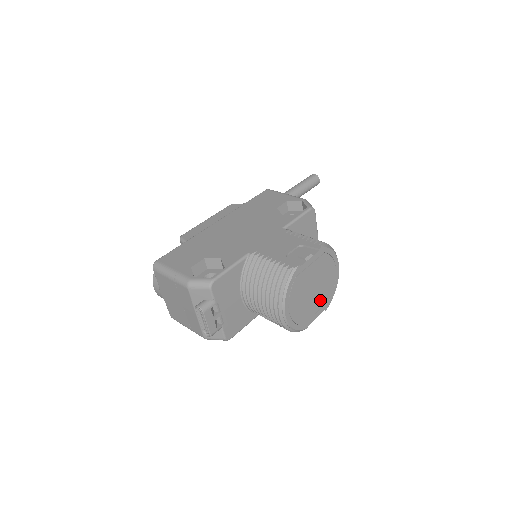
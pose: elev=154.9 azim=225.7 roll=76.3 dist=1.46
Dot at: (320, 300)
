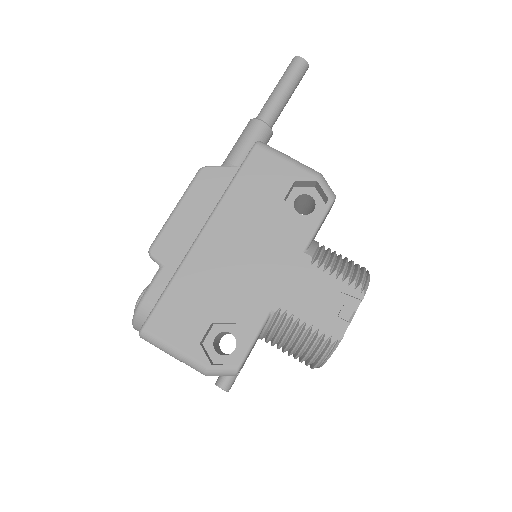
Dot at: occluded
